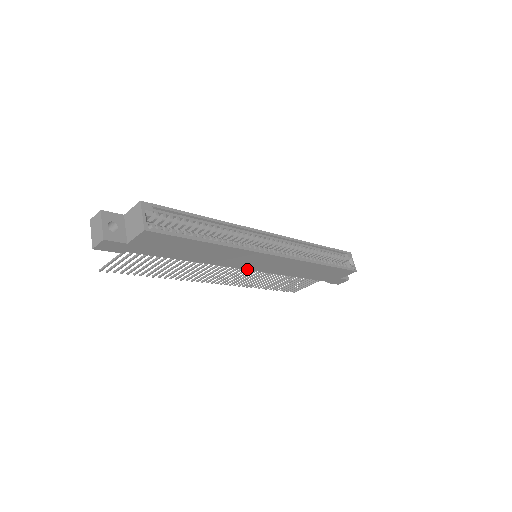
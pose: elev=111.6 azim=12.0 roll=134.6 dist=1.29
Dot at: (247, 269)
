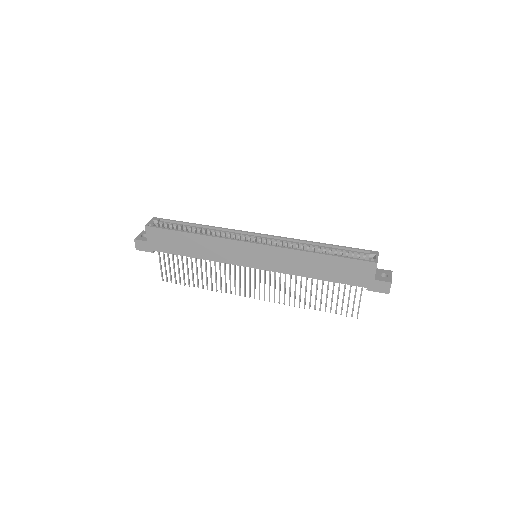
Dot at: (249, 267)
